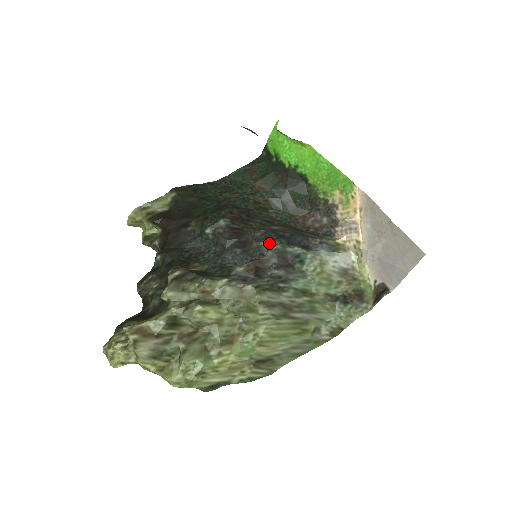
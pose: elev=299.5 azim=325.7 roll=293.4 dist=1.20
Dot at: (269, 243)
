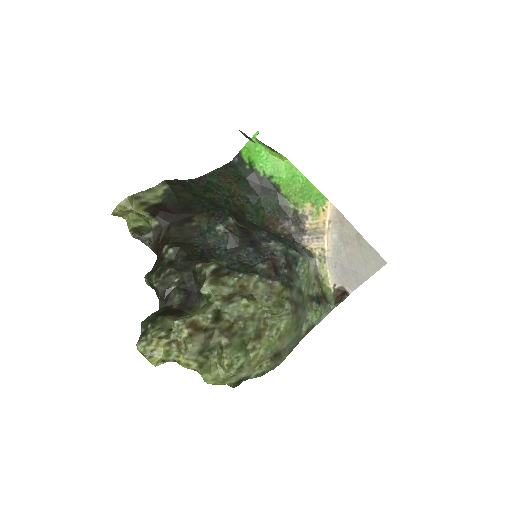
Dot at: (278, 244)
